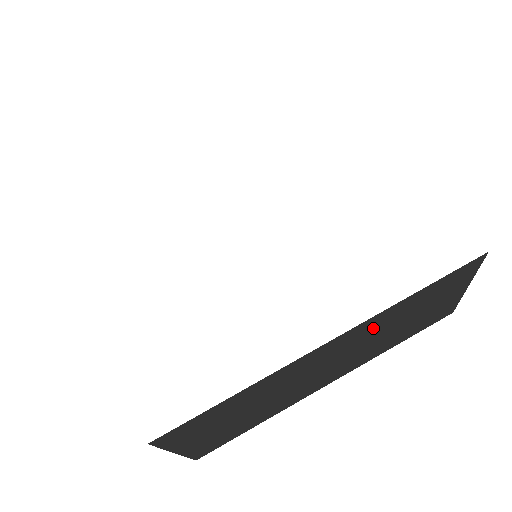
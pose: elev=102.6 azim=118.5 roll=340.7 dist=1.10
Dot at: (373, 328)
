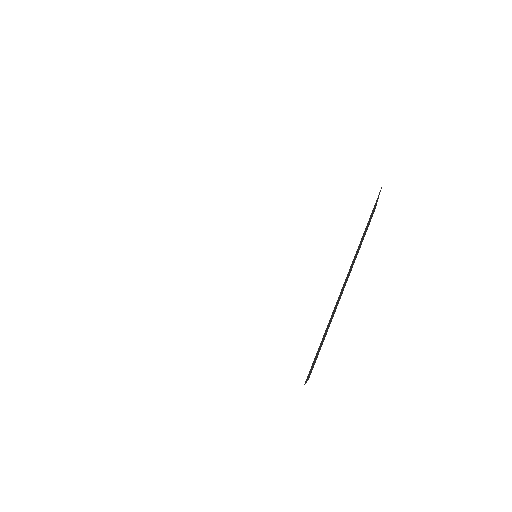
Dot at: occluded
